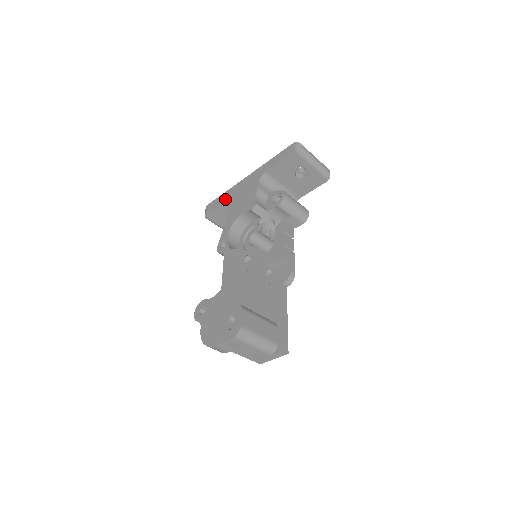
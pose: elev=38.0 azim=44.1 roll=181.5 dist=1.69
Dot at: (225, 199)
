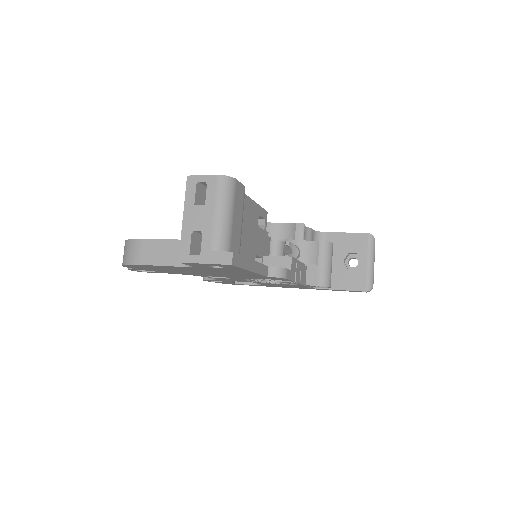
Dot at: occluded
